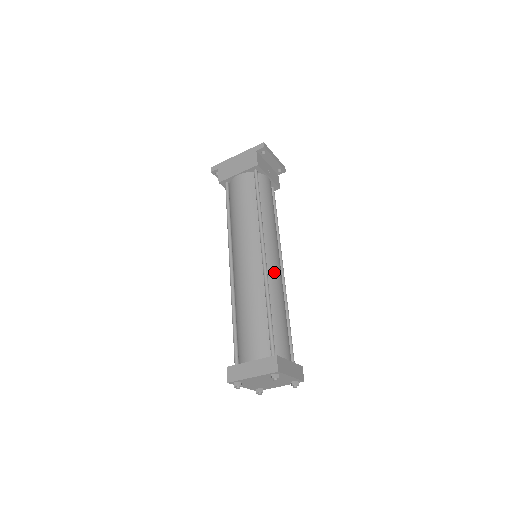
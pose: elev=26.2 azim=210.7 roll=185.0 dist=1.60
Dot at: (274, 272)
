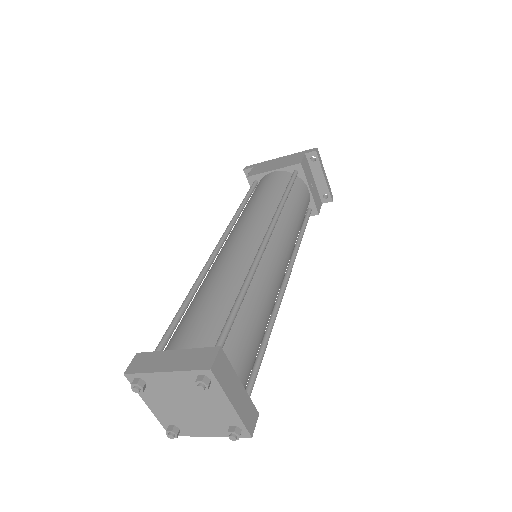
Dot at: (271, 267)
